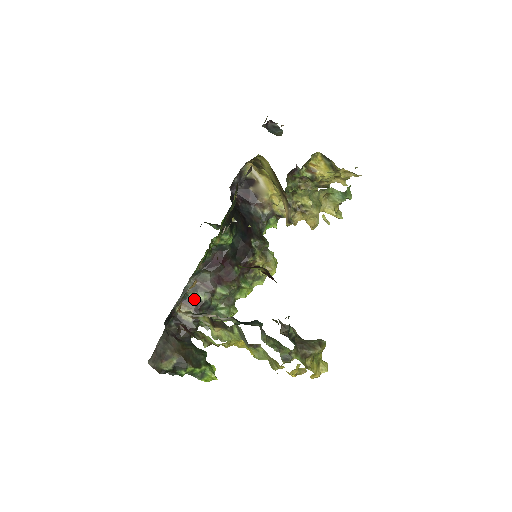
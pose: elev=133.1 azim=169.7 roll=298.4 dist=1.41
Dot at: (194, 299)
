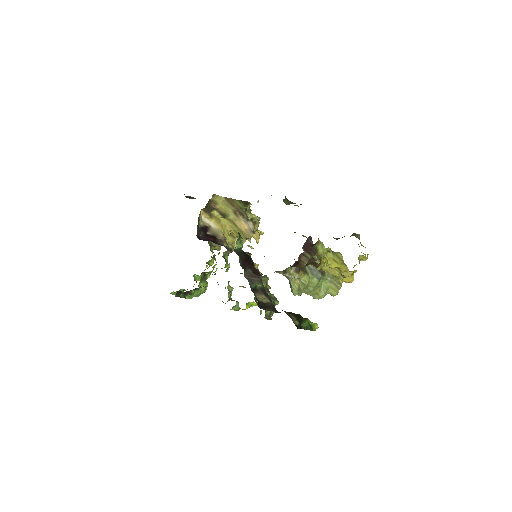
Dot at: (257, 288)
